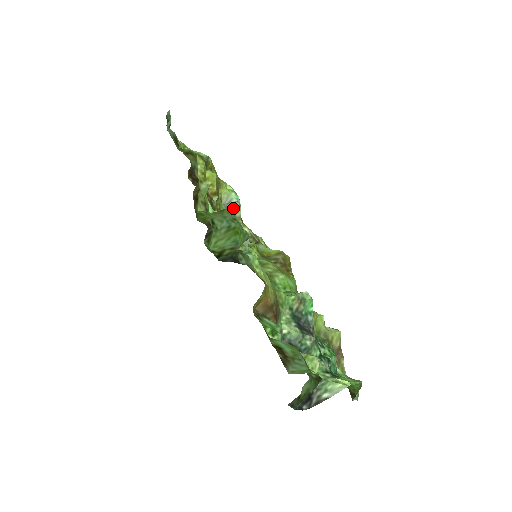
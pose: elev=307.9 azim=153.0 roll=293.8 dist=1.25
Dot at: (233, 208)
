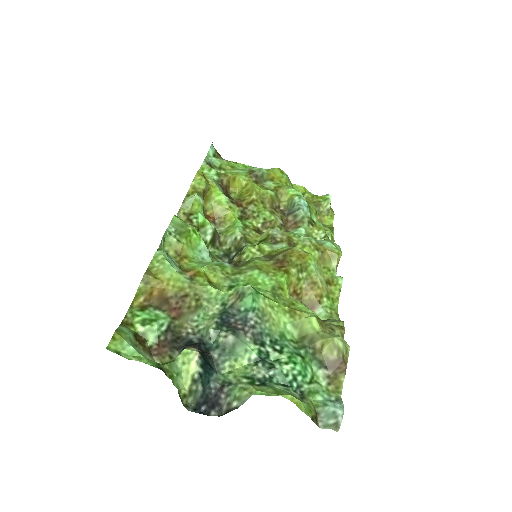
Dot at: (293, 212)
